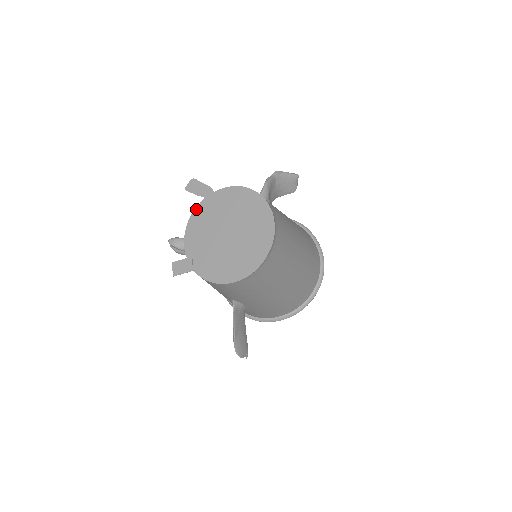
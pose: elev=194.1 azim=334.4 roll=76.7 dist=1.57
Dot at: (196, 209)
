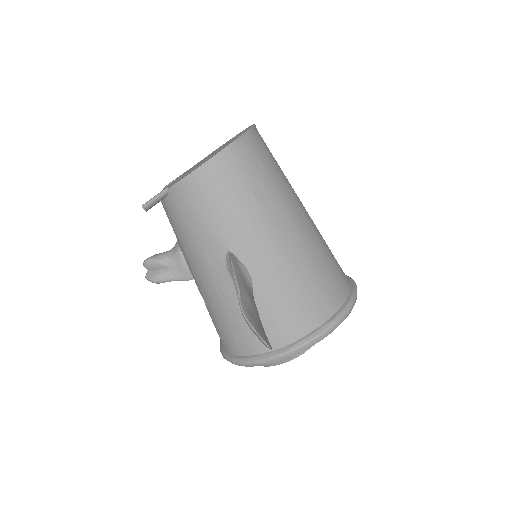
Dot at: occluded
